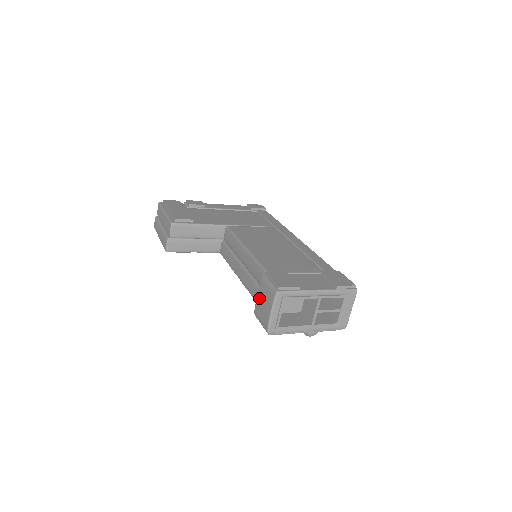
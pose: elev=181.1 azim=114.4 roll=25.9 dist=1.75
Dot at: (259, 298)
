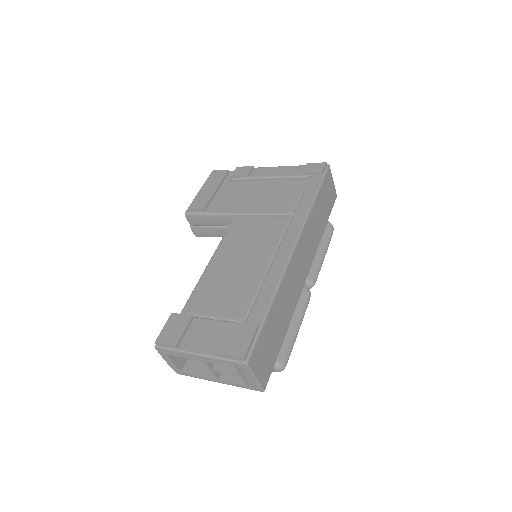
Dot at: occluded
